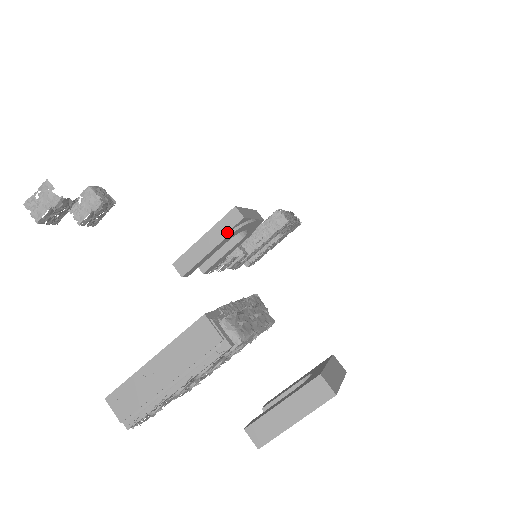
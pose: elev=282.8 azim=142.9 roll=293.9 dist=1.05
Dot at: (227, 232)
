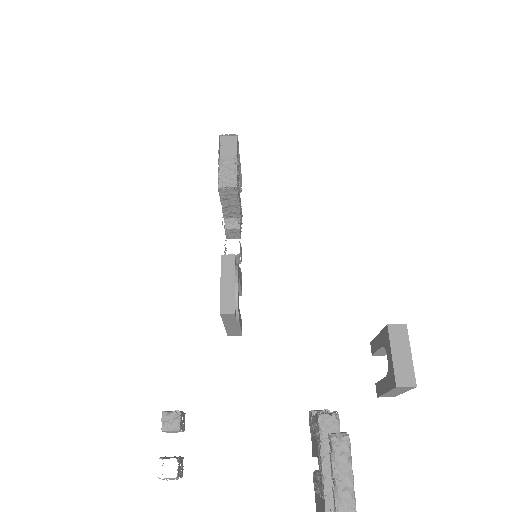
Dot at: (235, 320)
